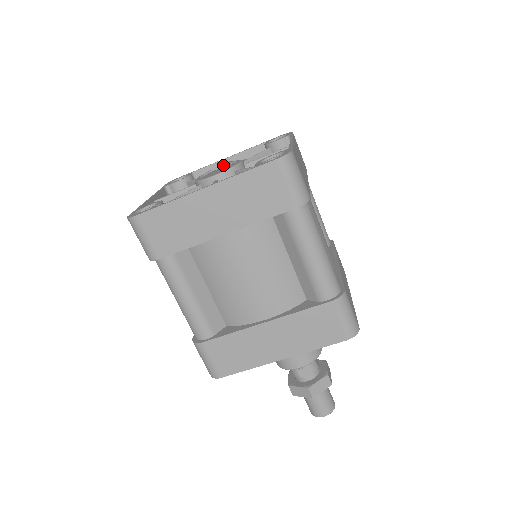
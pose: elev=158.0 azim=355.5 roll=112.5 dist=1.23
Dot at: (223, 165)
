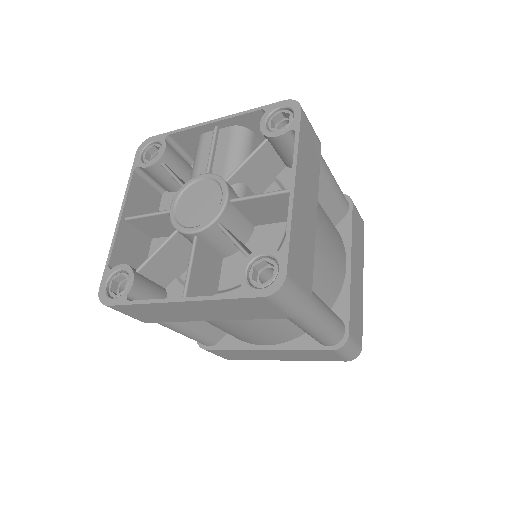
Dot at: (204, 177)
